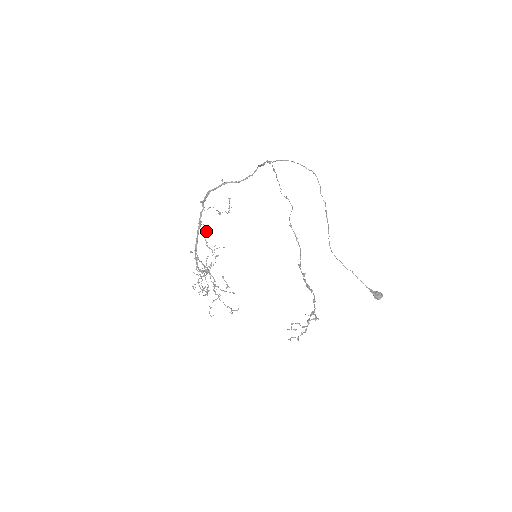
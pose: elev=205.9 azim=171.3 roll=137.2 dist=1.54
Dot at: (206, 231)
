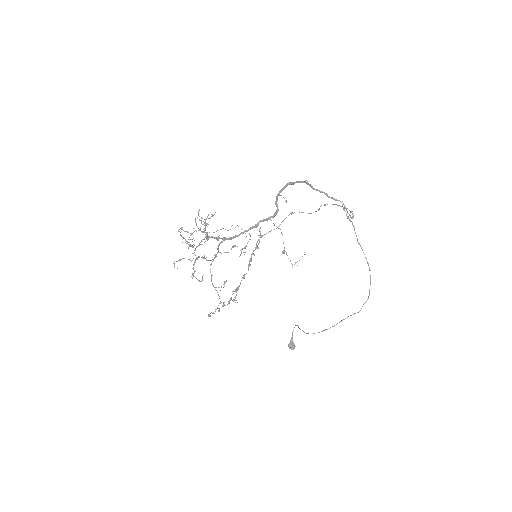
Dot at: occluded
